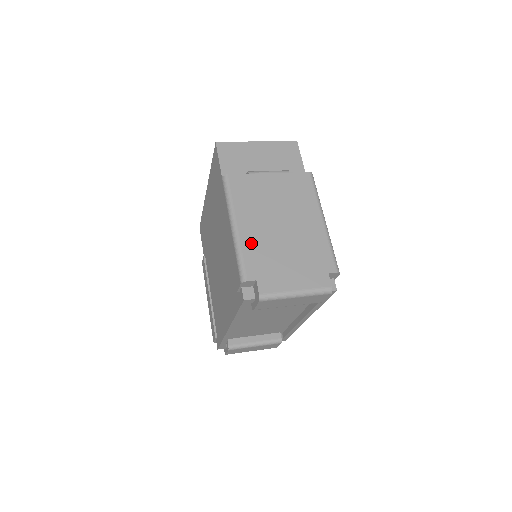
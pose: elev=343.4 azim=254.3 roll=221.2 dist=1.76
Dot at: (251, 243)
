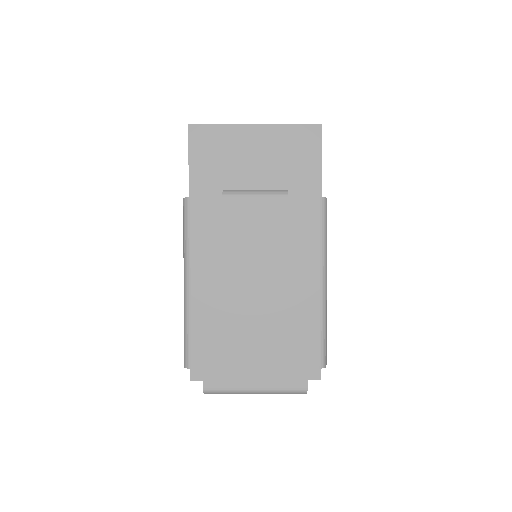
Dot at: (205, 313)
